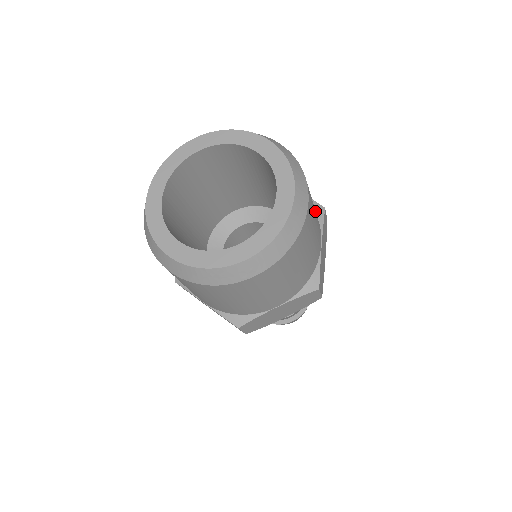
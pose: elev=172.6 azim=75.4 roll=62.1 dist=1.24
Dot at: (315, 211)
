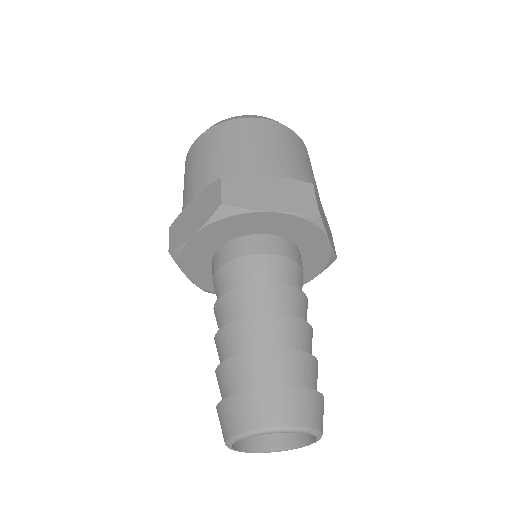
Dot at: occluded
